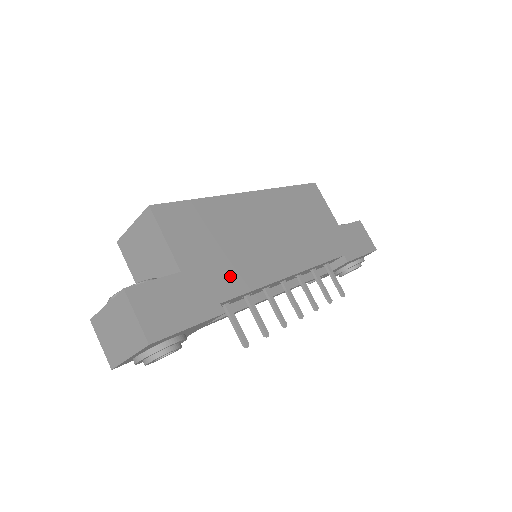
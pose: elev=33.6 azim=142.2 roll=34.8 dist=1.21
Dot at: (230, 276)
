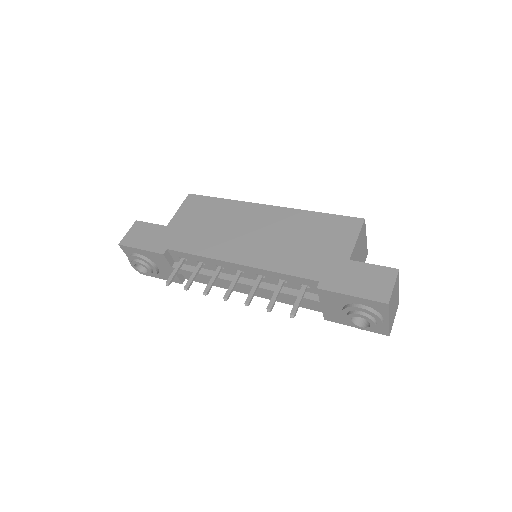
Dot at: (190, 241)
